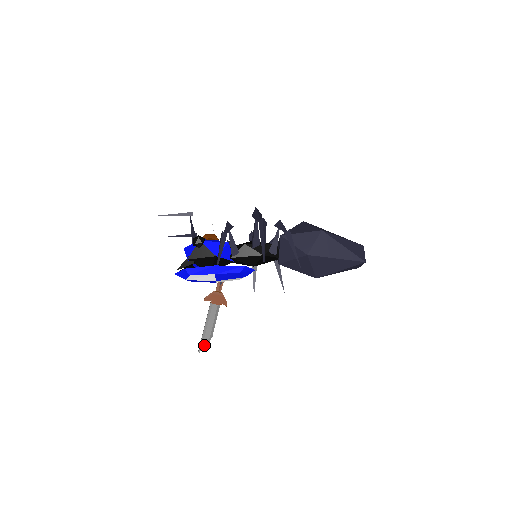
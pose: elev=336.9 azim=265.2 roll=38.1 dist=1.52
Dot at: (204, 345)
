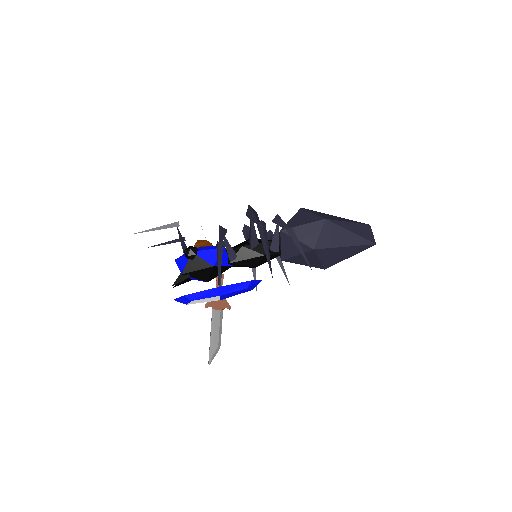
Dot at: (213, 356)
